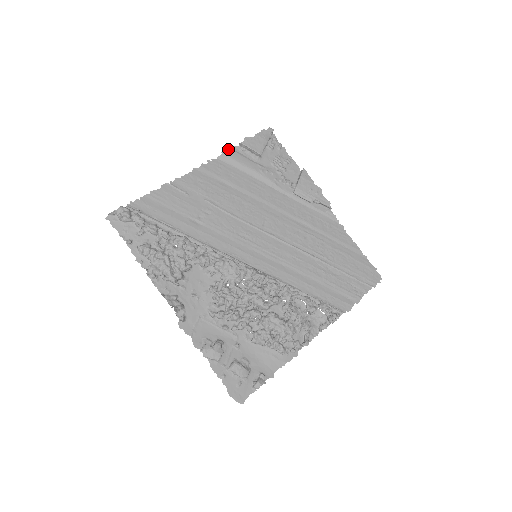
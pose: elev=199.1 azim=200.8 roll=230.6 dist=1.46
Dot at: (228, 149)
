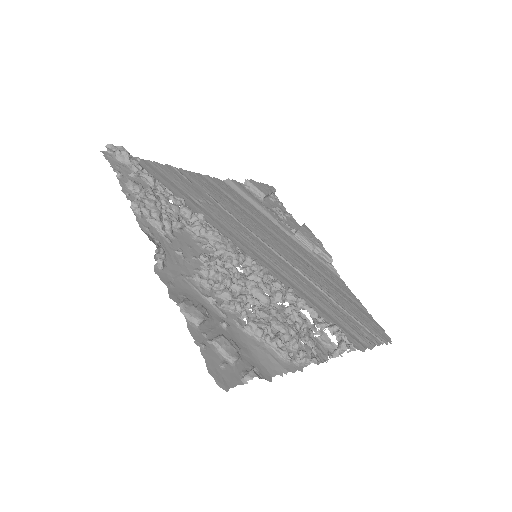
Dot at: occluded
